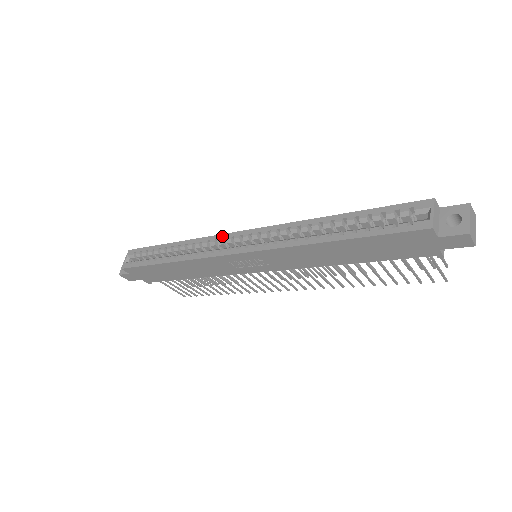
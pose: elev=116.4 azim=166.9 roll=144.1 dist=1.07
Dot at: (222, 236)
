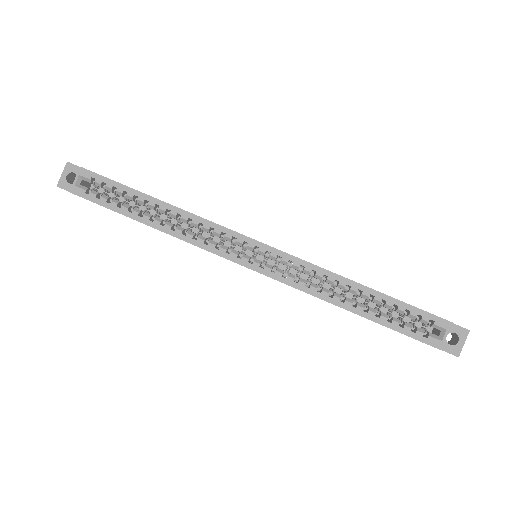
Dot at: (232, 233)
